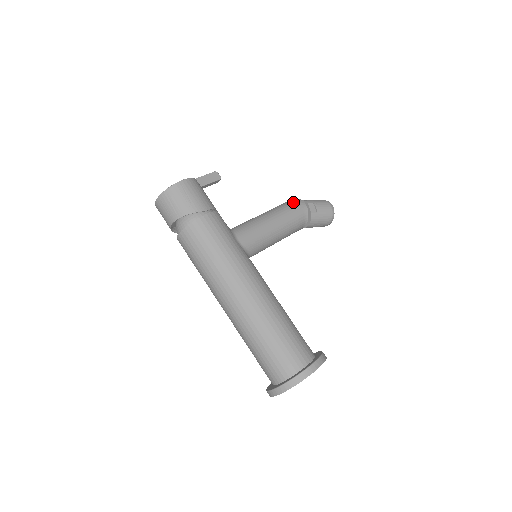
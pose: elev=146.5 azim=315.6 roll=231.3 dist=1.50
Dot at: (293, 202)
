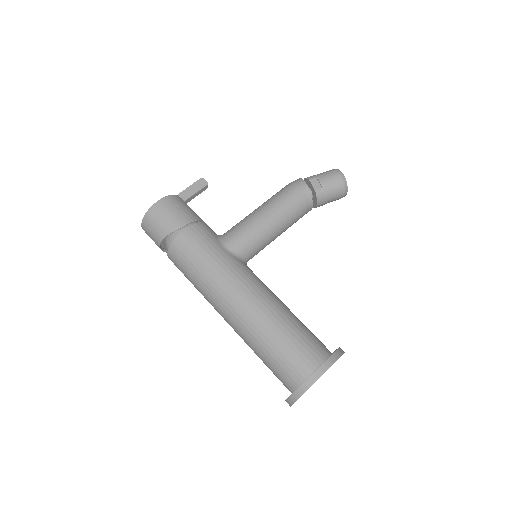
Dot at: (291, 184)
